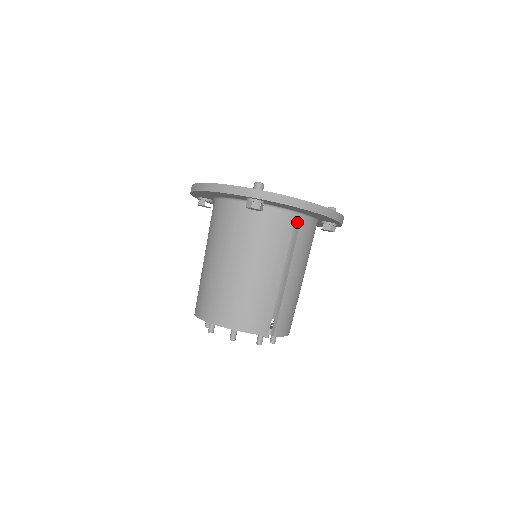
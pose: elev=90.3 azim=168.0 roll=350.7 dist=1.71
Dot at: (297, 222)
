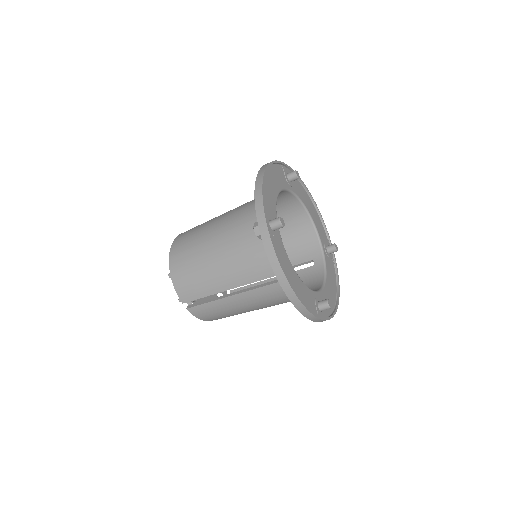
Dot at: occluded
